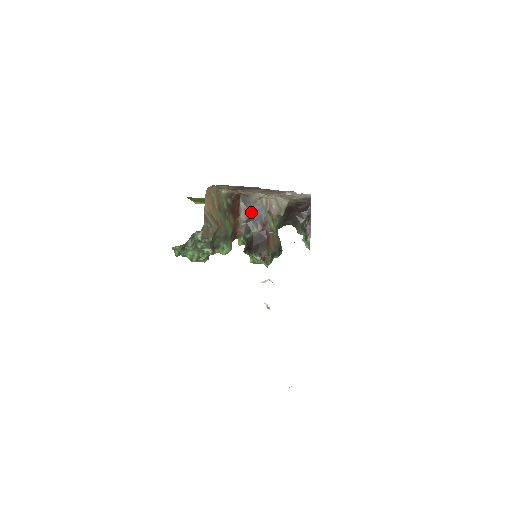
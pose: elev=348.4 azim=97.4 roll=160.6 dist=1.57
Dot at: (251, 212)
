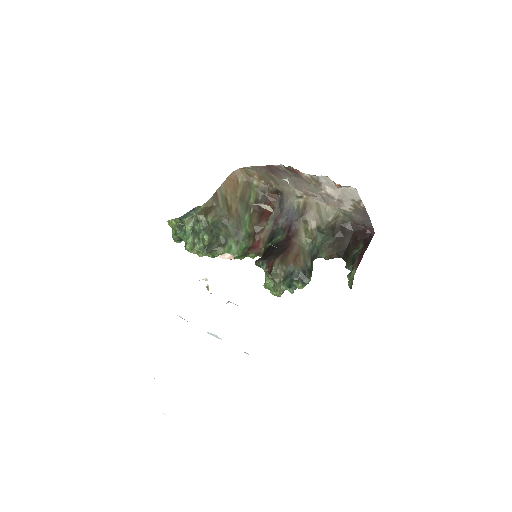
Dot at: (282, 215)
